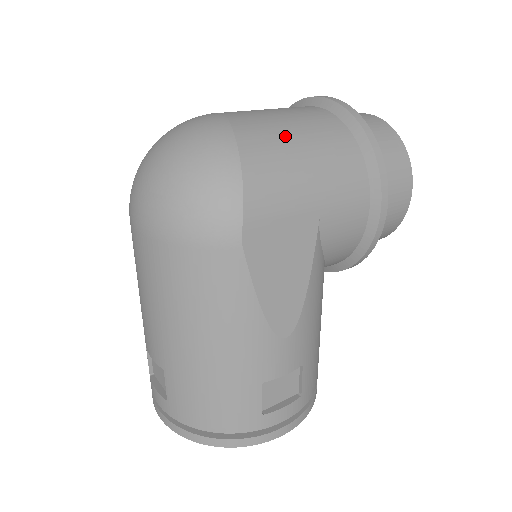
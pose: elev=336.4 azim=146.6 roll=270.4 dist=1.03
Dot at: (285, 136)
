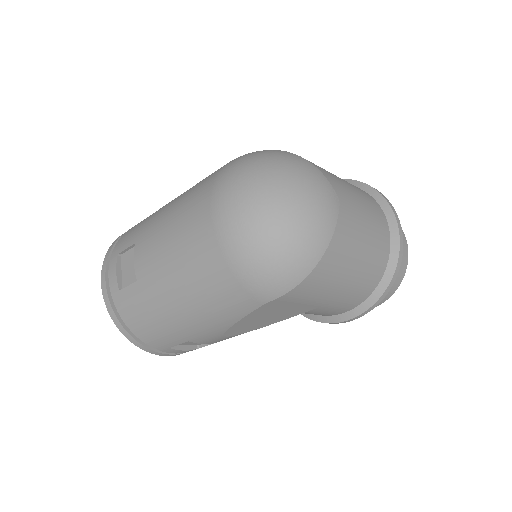
Dot at: (353, 258)
